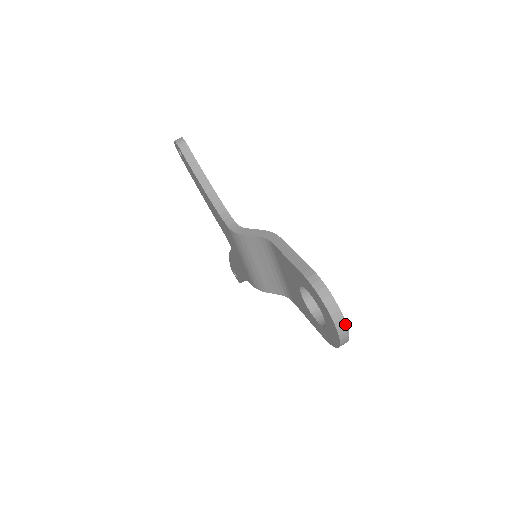
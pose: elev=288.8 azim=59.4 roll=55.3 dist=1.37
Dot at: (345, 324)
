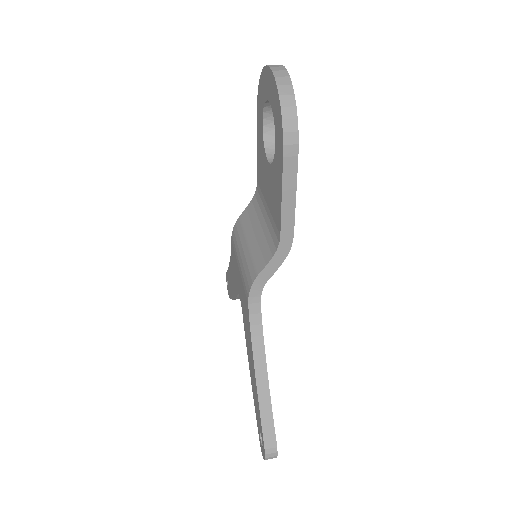
Dot at: (280, 65)
